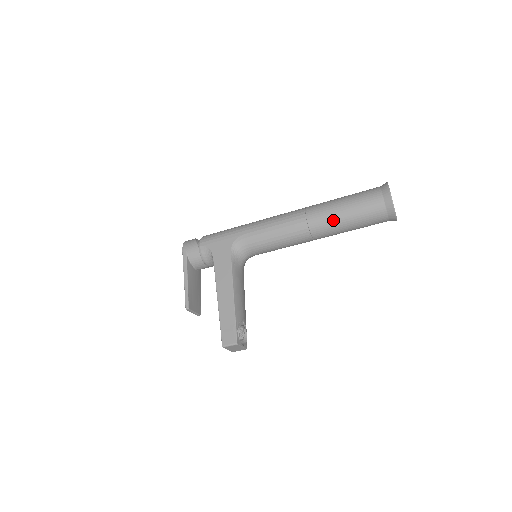
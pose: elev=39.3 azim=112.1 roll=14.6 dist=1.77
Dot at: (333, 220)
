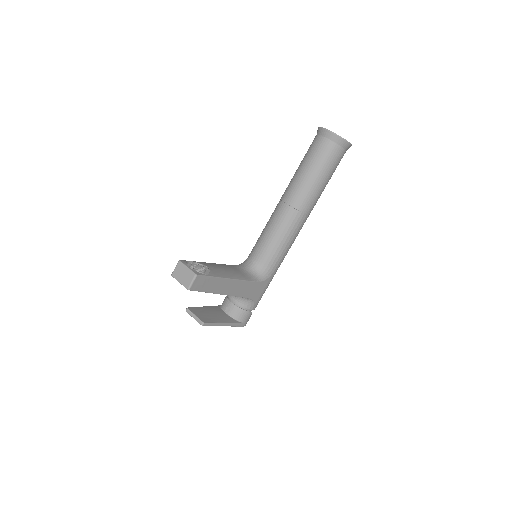
Dot at: (292, 178)
